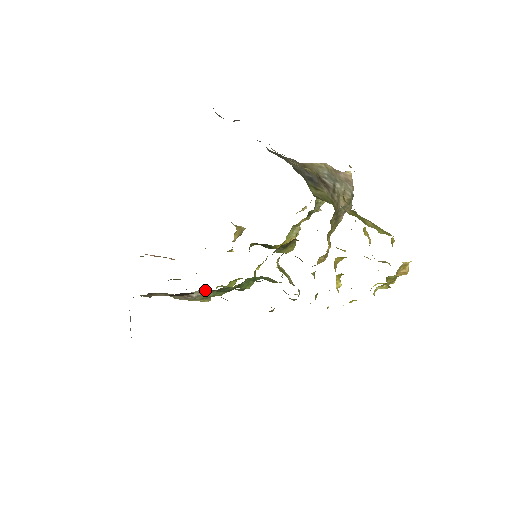
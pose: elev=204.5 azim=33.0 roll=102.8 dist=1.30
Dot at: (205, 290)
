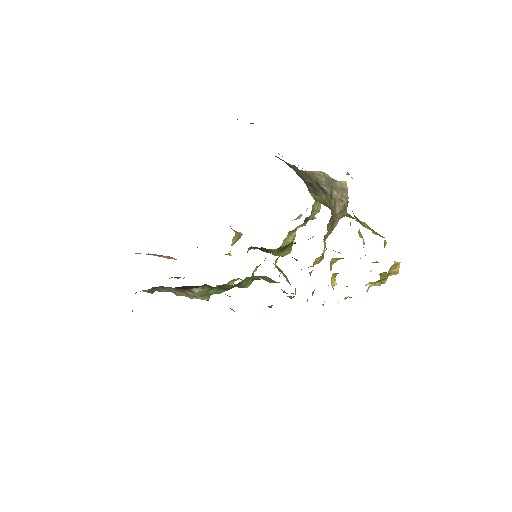
Dot at: (207, 286)
